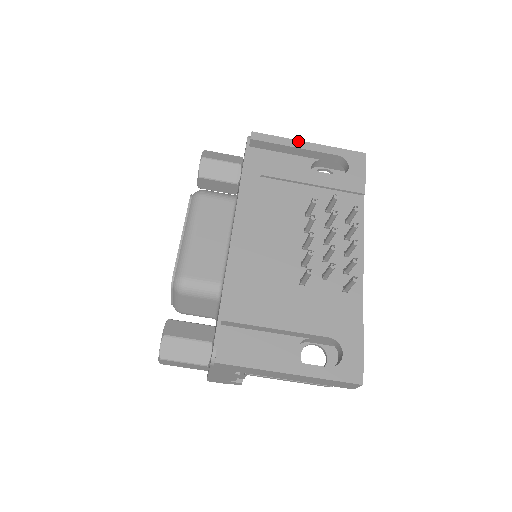
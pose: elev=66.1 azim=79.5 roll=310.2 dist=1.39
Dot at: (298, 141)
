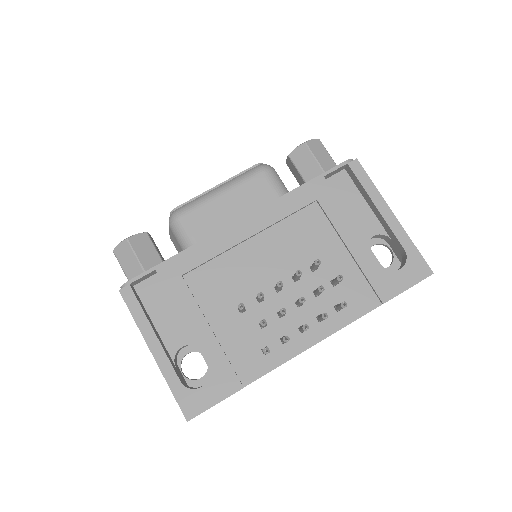
Dot at: (386, 204)
